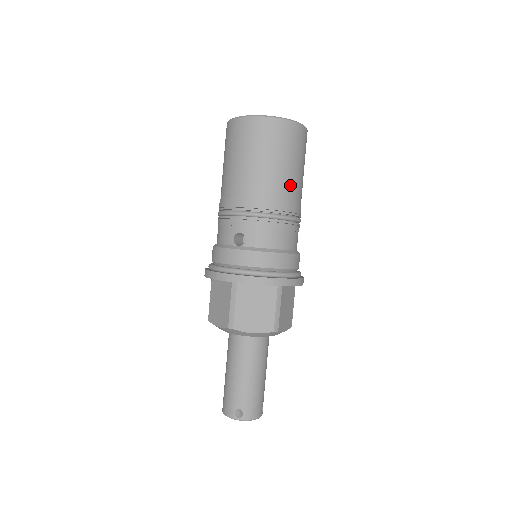
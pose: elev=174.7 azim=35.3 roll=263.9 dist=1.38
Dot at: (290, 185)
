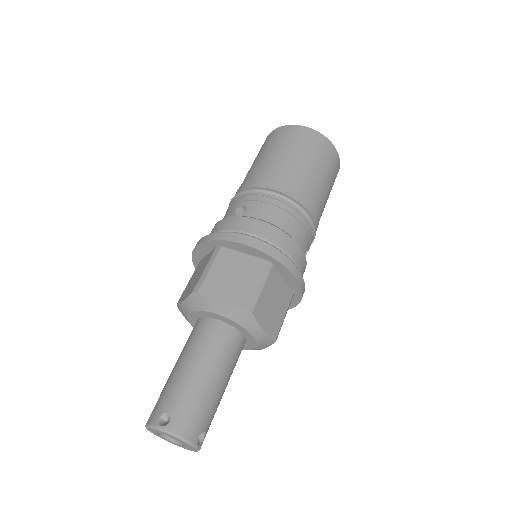
Dot at: (308, 181)
